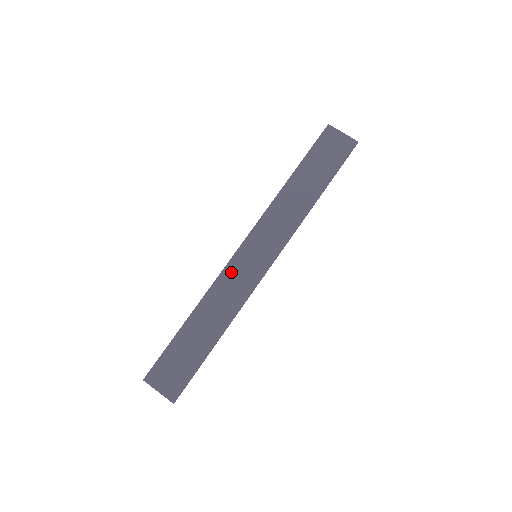
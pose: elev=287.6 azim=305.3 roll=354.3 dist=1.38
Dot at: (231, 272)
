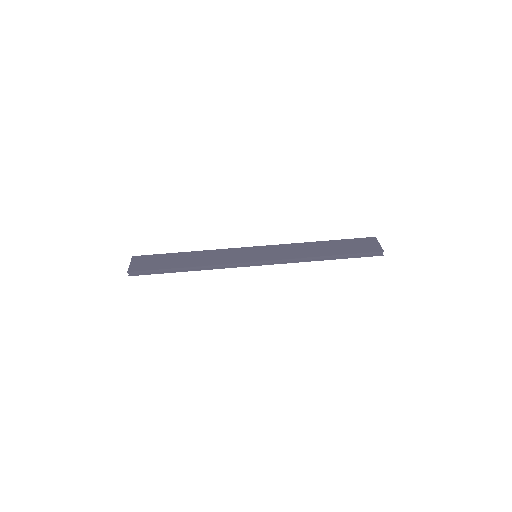
Dot at: (234, 251)
